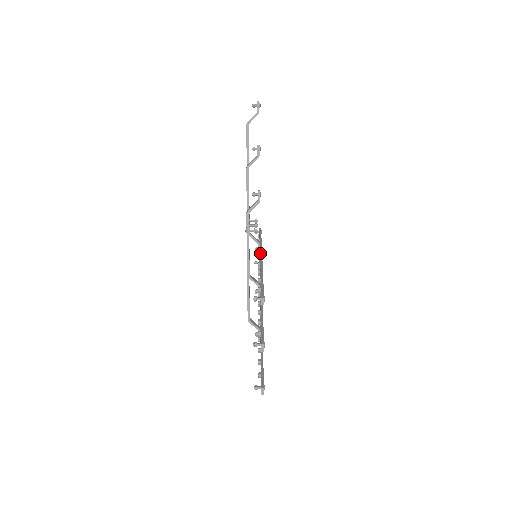
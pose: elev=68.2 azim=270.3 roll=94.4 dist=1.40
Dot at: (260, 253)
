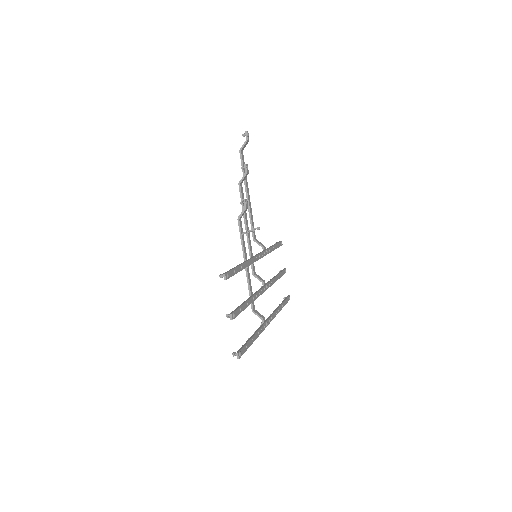
Dot at: (258, 253)
